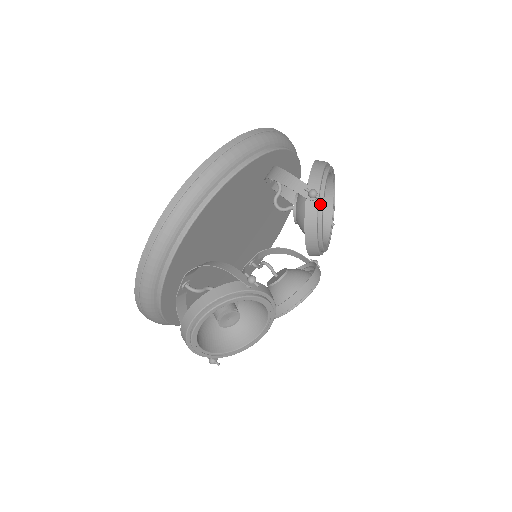
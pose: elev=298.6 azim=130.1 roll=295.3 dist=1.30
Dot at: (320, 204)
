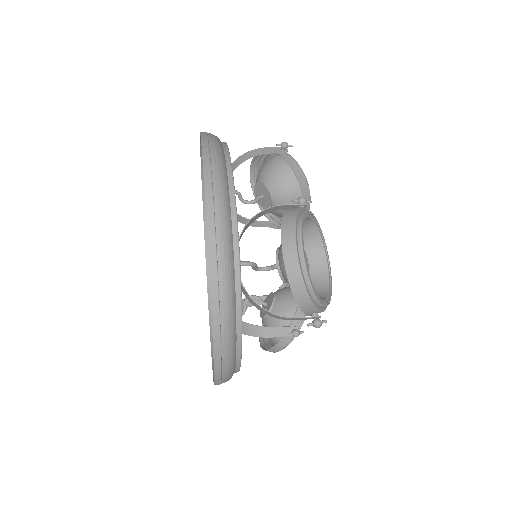
Dot at: (290, 157)
